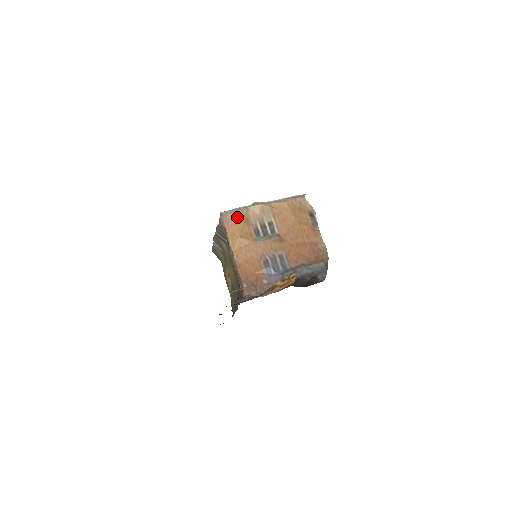
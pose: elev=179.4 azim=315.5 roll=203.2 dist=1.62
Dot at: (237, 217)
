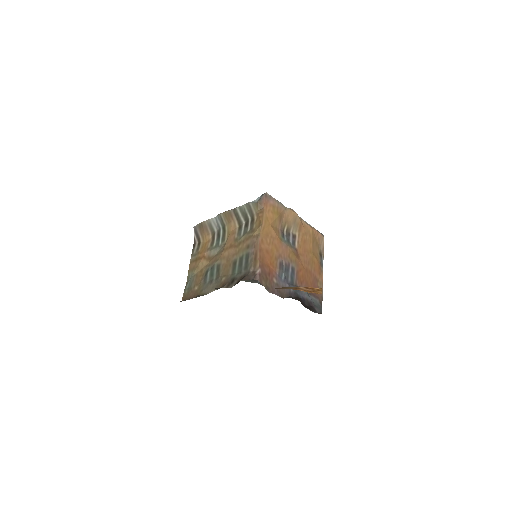
Dot at: (276, 208)
